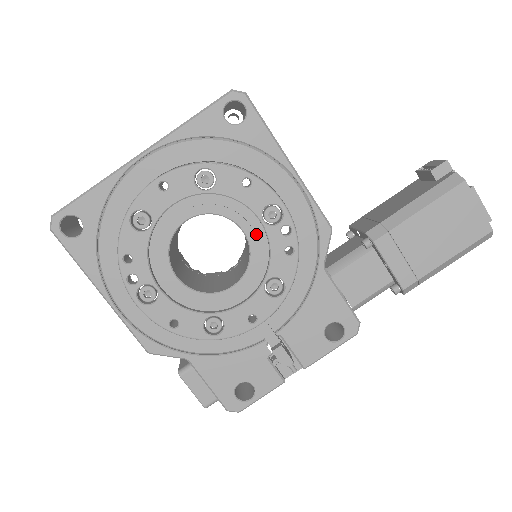
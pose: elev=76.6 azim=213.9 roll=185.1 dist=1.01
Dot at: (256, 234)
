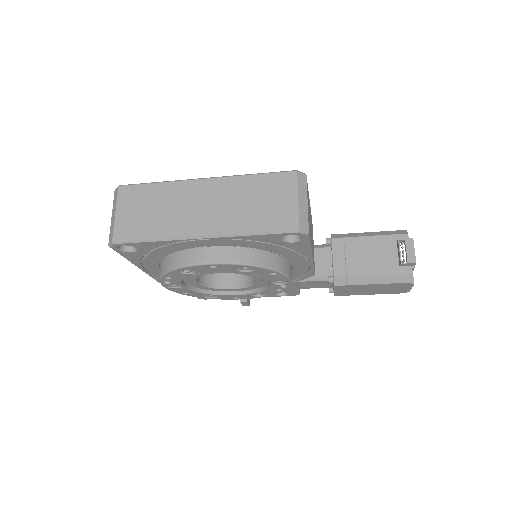
Dot at: (263, 280)
